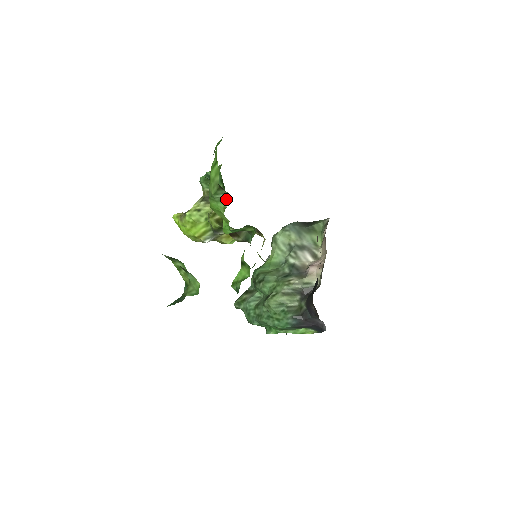
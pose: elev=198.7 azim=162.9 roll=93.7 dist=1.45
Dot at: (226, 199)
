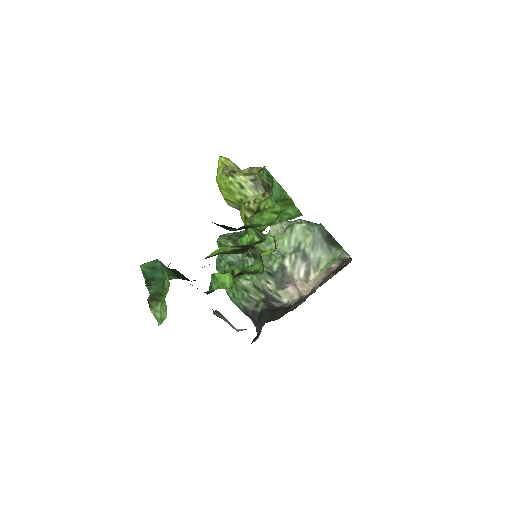
Dot at: (261, 236)
